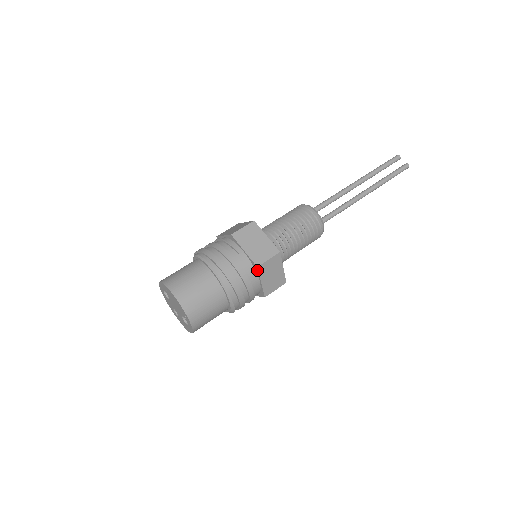
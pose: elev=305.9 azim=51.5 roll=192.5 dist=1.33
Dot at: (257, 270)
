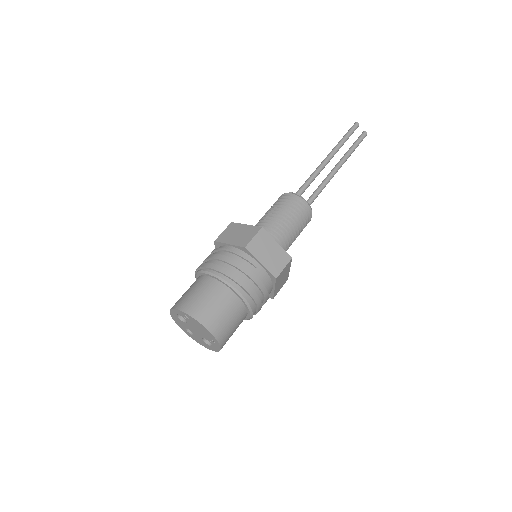
Dot at: (274, 281)
